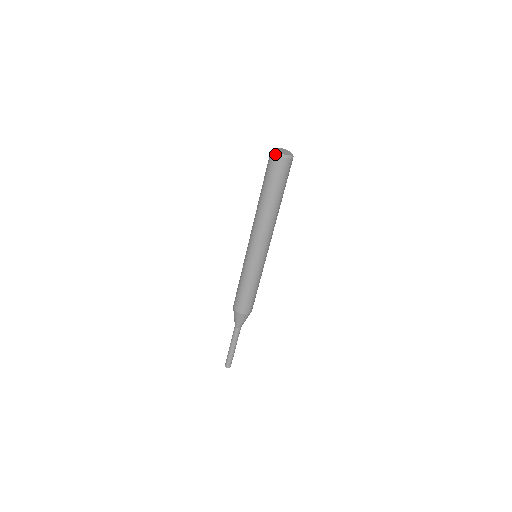
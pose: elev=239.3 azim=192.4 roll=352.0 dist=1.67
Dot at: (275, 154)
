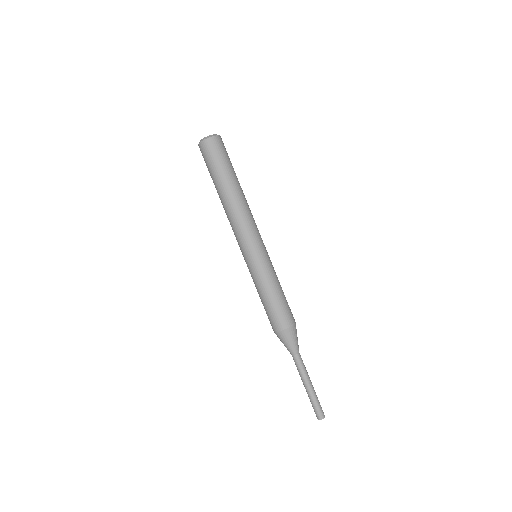
Dot at: (203, 139)
